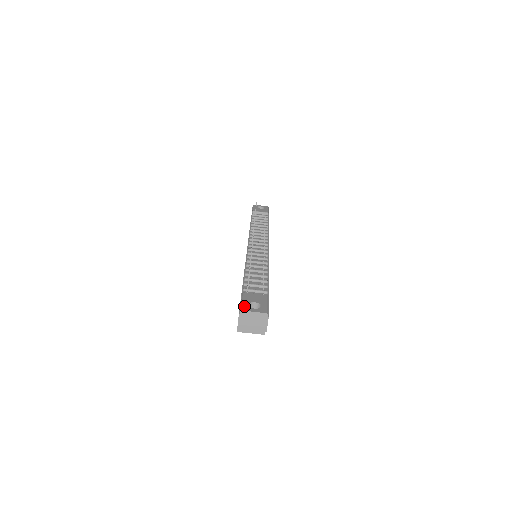
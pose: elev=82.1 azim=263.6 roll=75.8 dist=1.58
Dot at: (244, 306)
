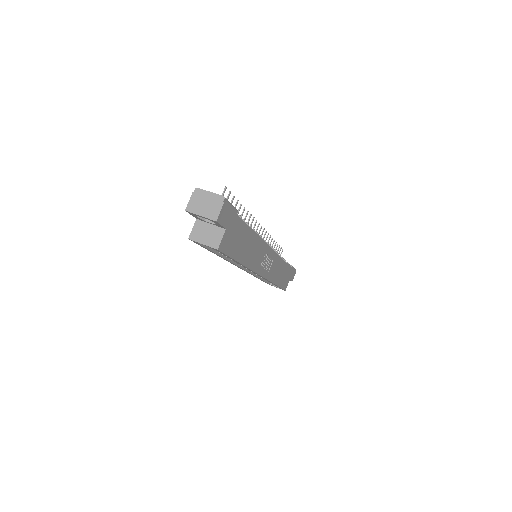
Dot at: occluded
